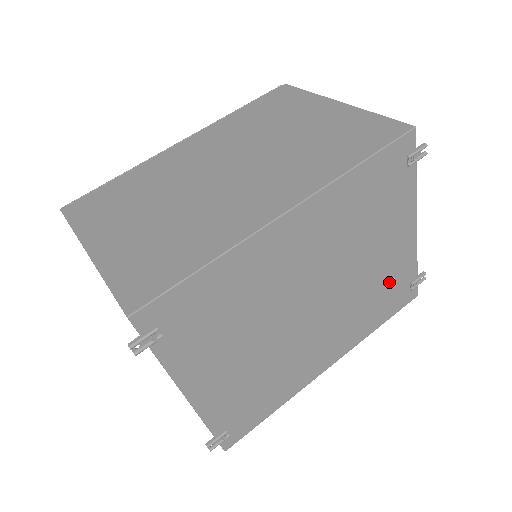
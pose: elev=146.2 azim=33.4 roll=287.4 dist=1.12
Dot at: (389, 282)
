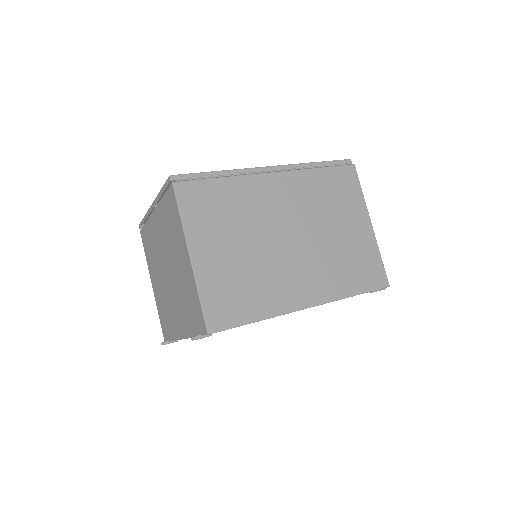
Dot at: occluded
